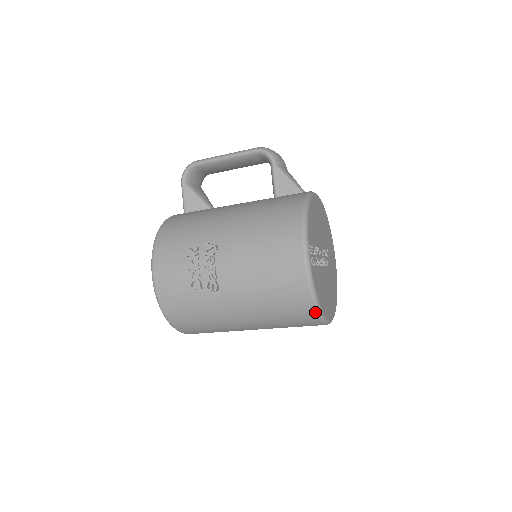
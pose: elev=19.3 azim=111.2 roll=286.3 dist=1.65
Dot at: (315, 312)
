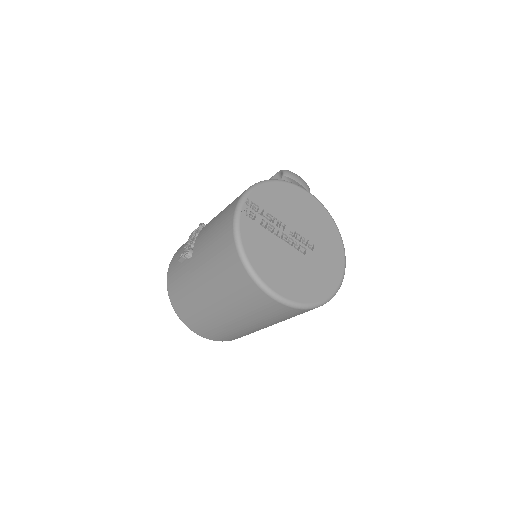
Dot at: (241, 261)
